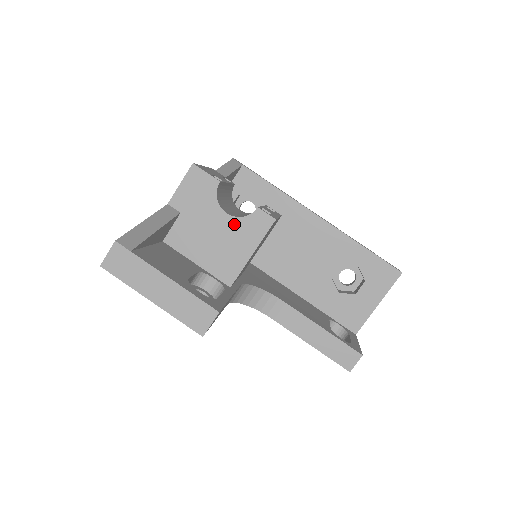
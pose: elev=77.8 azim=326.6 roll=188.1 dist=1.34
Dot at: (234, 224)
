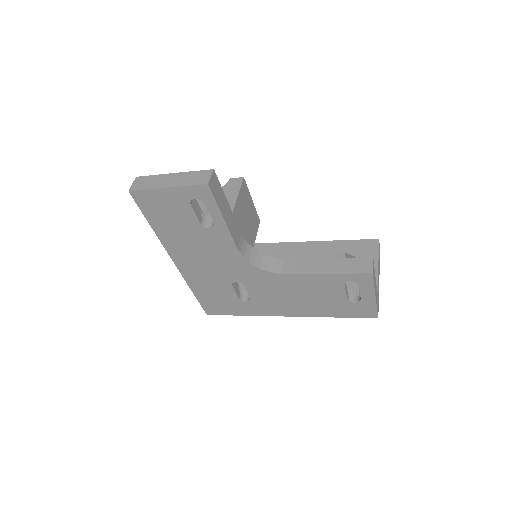
Dot at: occluded
